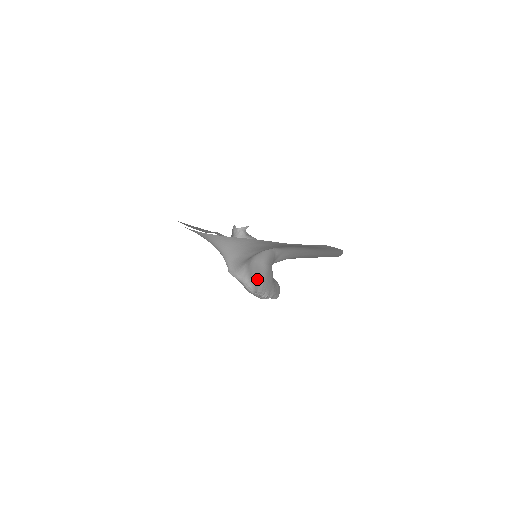
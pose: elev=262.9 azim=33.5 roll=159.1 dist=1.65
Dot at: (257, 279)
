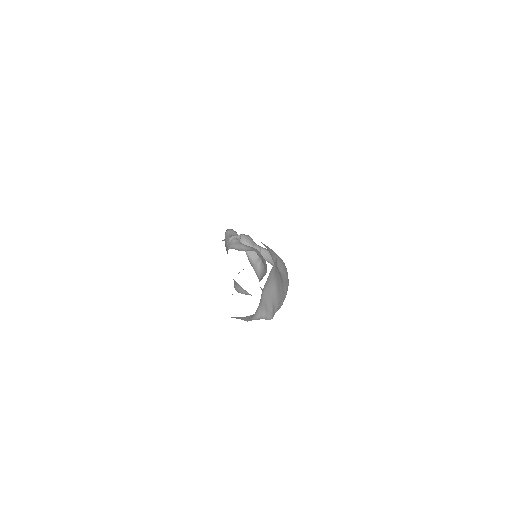
Dot at: (272, 306)
